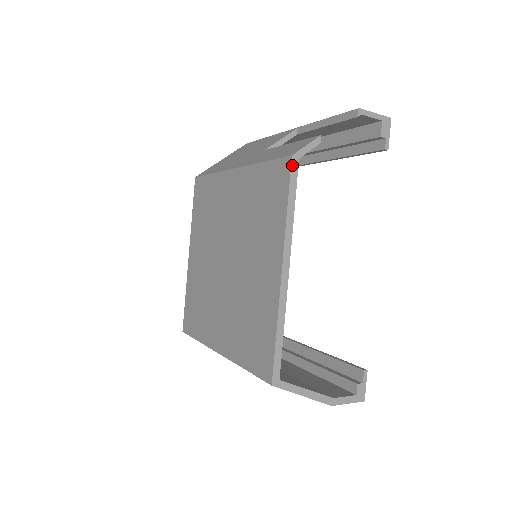
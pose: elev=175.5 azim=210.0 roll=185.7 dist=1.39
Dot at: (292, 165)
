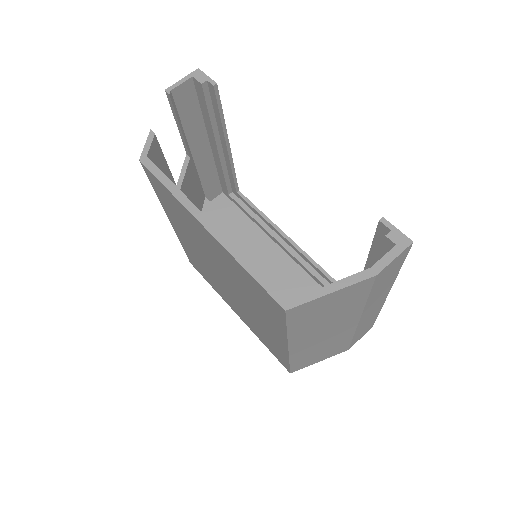
Dot at: (145, 164)
